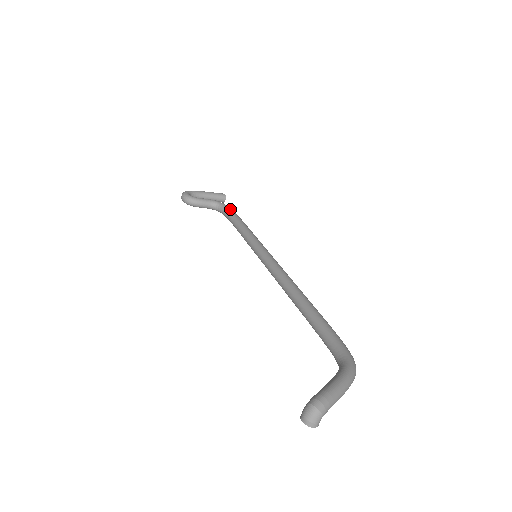
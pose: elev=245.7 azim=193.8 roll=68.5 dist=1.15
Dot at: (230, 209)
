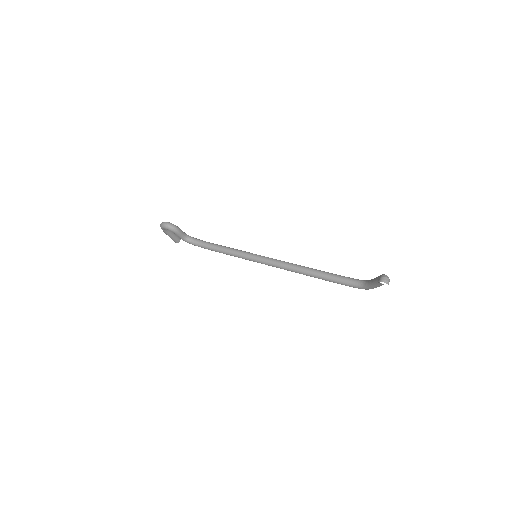
Dot at: (202, 240)
